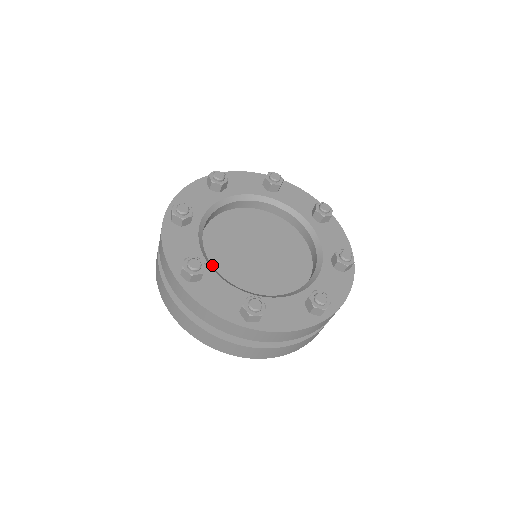
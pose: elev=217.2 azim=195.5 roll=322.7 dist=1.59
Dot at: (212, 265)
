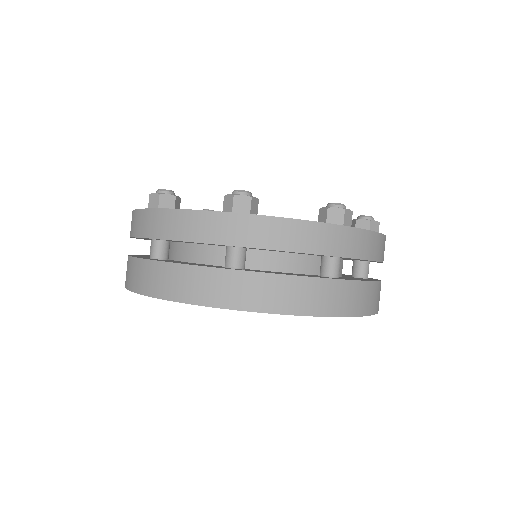
Dot at: occluded
